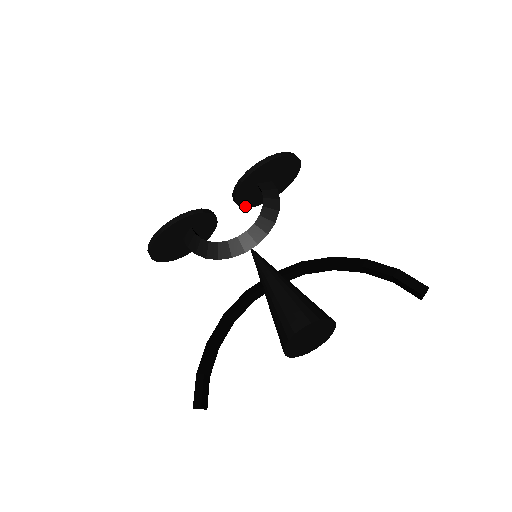
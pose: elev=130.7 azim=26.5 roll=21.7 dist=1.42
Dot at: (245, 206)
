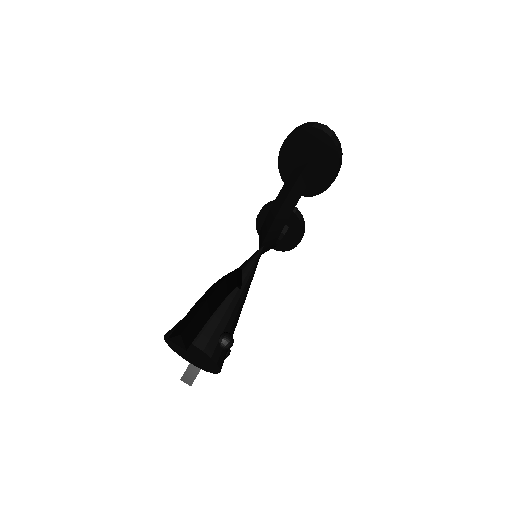
Dot at: (308, 194)
